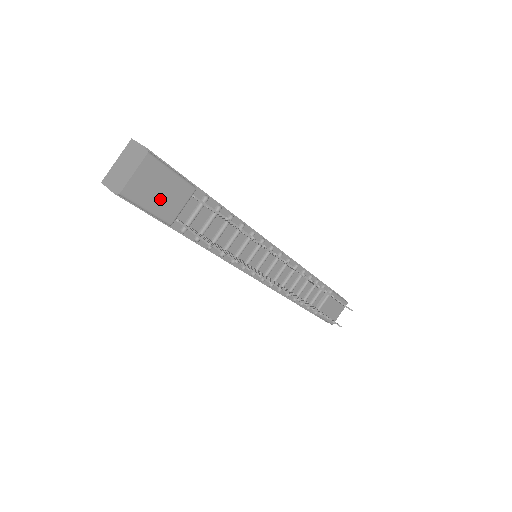
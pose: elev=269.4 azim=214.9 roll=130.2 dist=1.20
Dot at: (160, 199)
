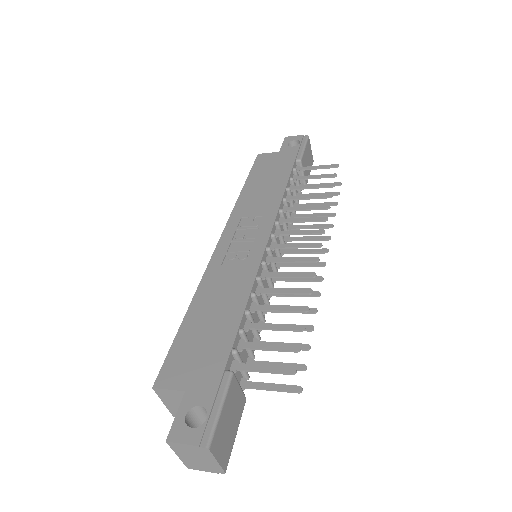
Dot at: (233, 420)
